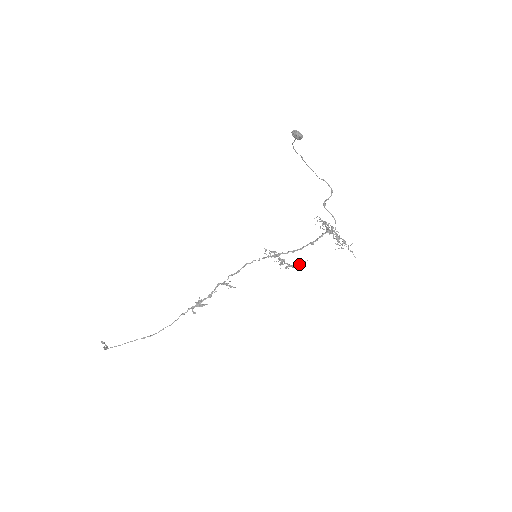
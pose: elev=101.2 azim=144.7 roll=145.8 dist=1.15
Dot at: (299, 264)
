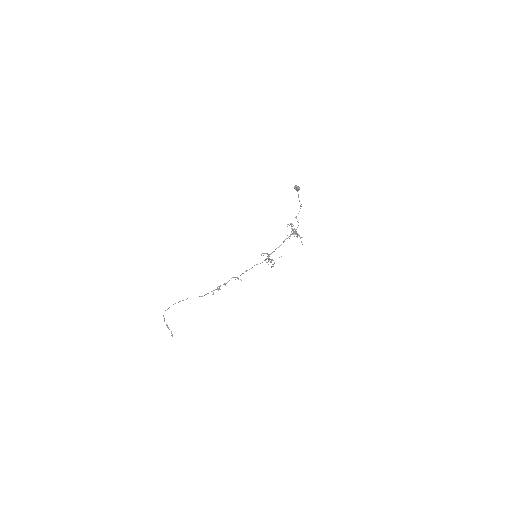
Dot at: occluded
